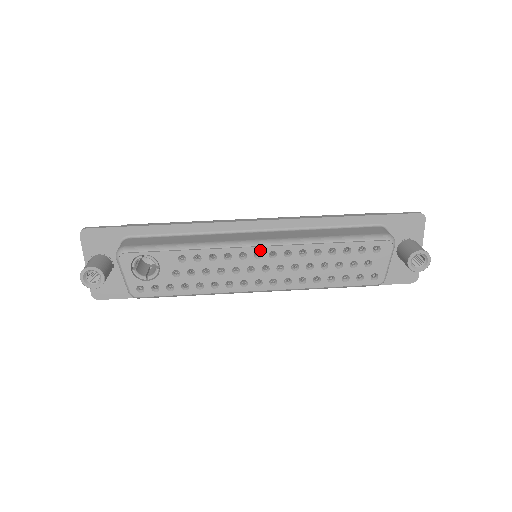
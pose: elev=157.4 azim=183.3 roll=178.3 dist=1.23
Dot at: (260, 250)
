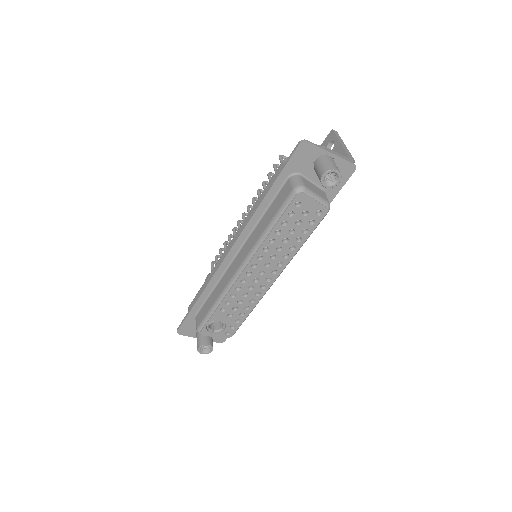
Dot at: (246, 271)
